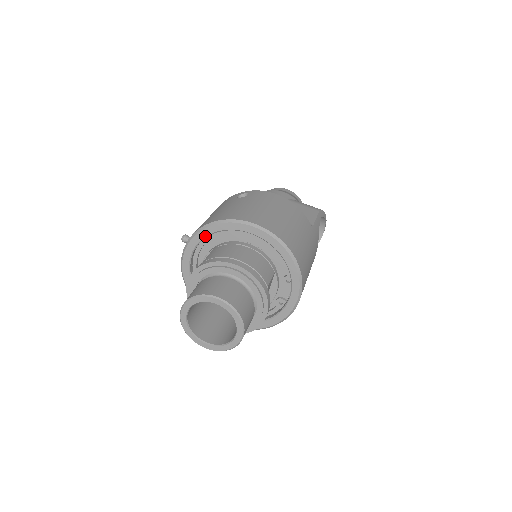
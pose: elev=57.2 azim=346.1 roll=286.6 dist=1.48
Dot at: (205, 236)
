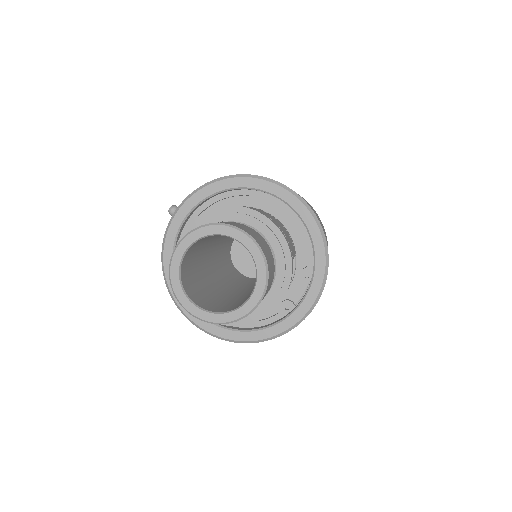
Dot at: (214, 192)
